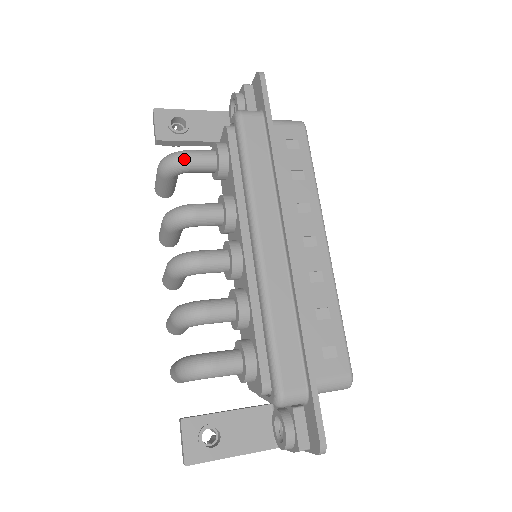
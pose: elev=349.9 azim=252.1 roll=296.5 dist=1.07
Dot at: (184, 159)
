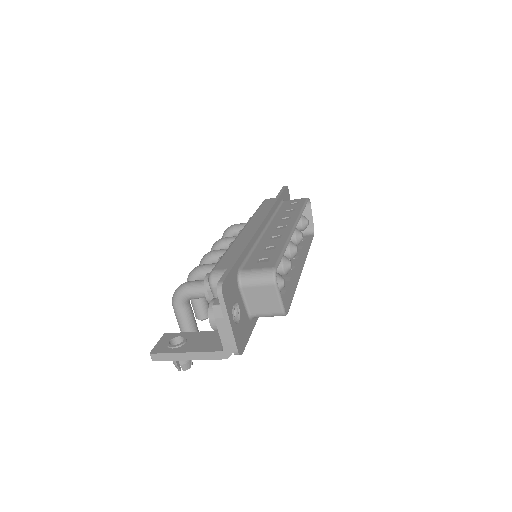
Dot at: (231, 226)
